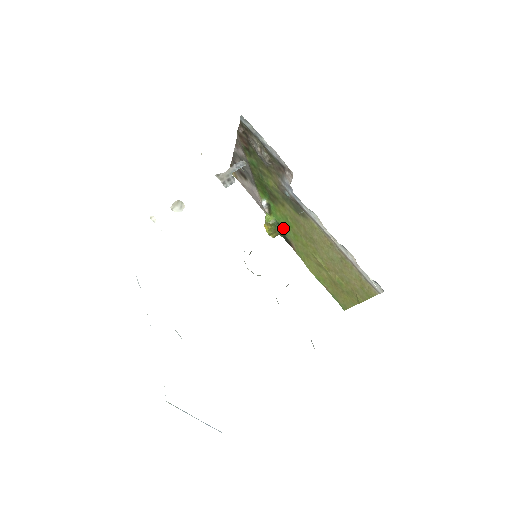
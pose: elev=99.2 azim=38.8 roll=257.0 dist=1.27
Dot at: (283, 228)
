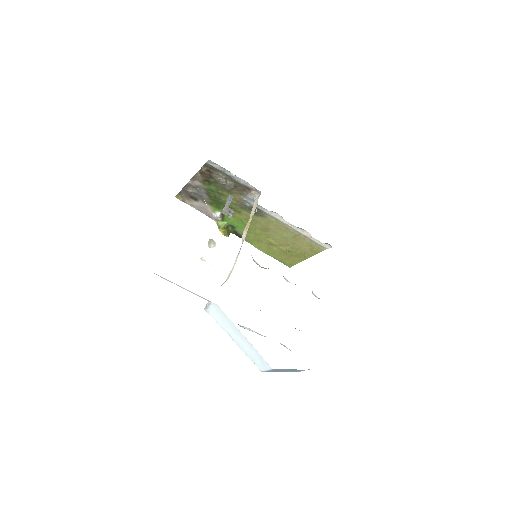
Dot at: (235, 227)
